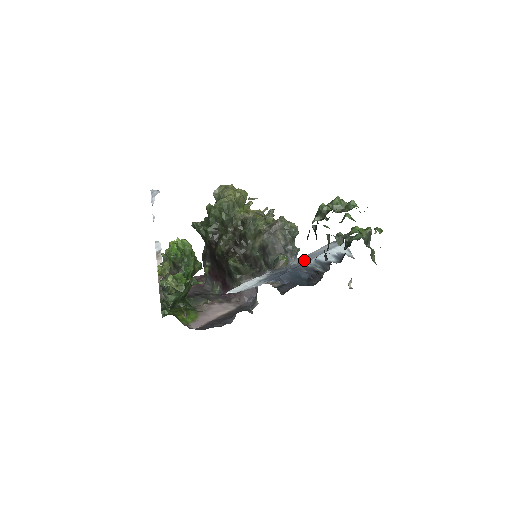
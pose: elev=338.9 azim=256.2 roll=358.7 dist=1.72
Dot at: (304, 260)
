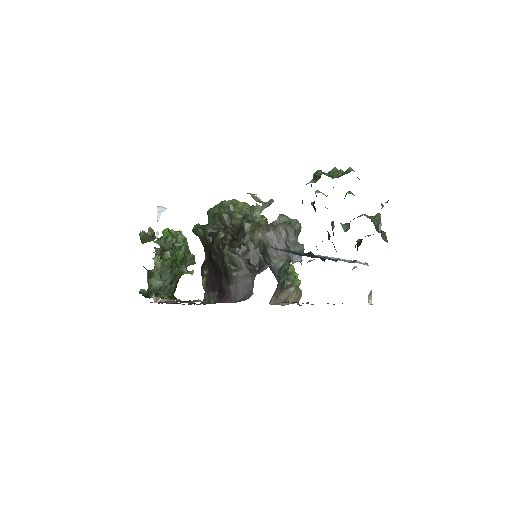
Dot at: (310, 260)
